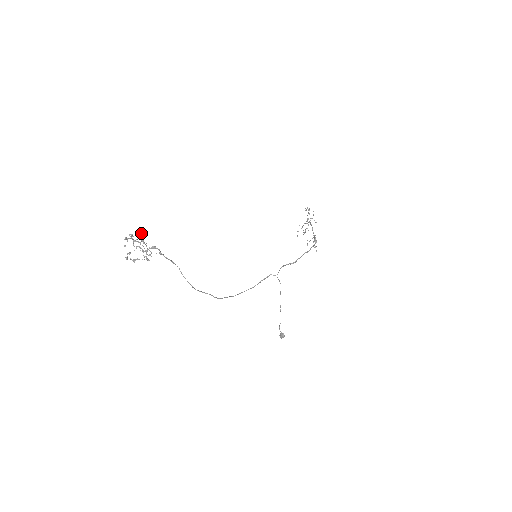
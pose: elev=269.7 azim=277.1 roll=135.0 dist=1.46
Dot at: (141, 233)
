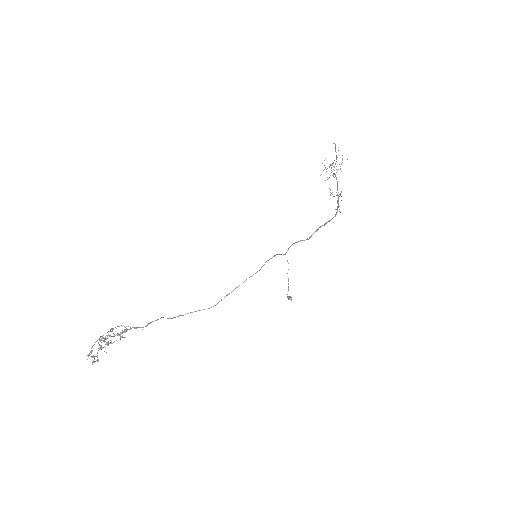
Dot at: occluded
